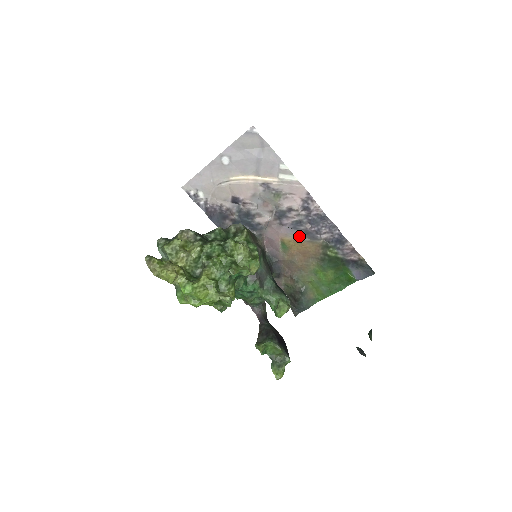
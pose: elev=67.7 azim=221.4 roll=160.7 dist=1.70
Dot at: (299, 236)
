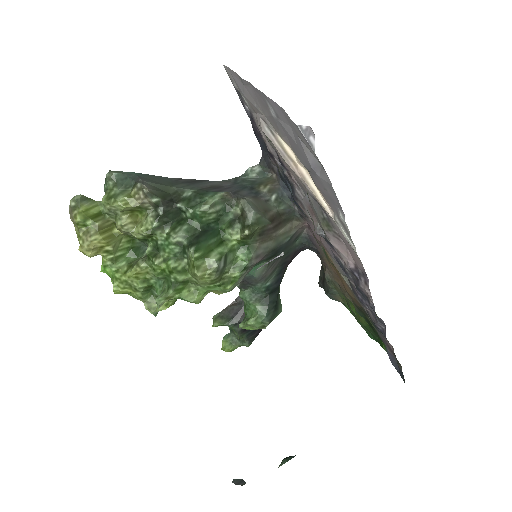
Dot at: (341, 271)
